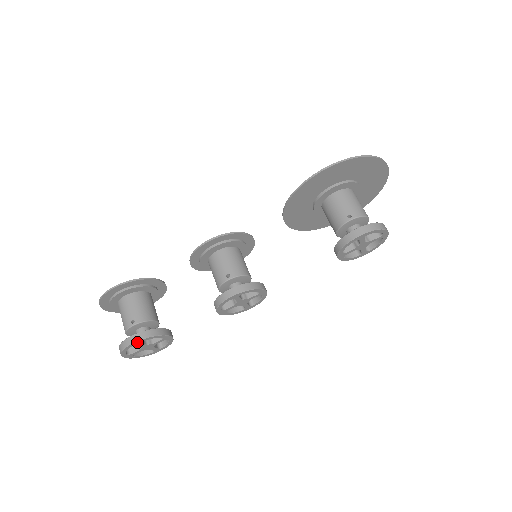
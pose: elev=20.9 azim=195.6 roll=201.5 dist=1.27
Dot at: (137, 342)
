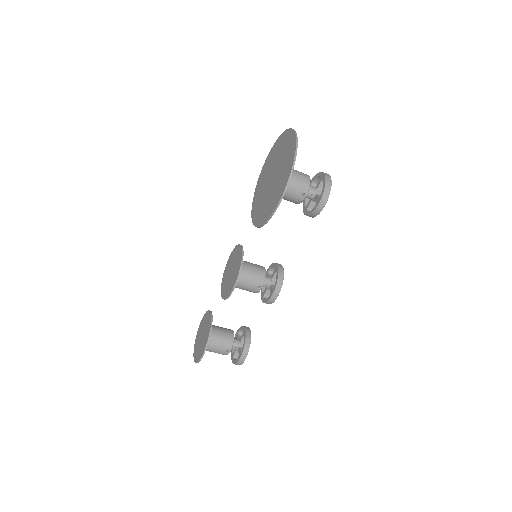
Dot at: occluded
